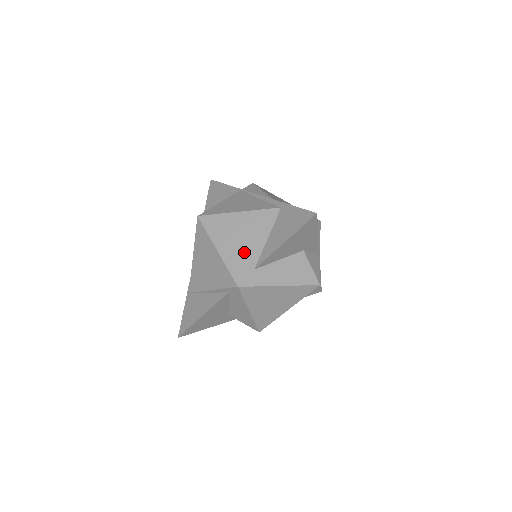
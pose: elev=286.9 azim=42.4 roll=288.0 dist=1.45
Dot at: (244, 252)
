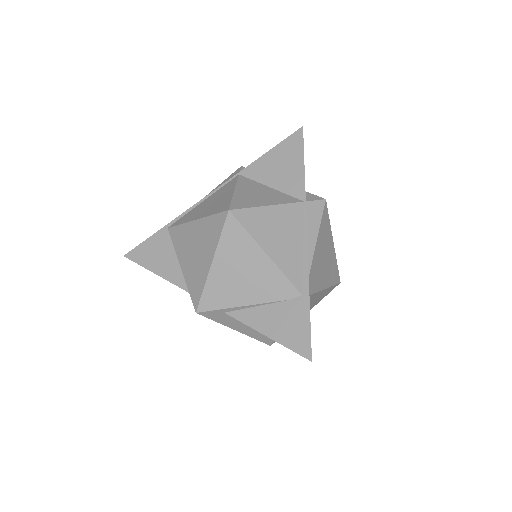
Dot at: (231, 293)
